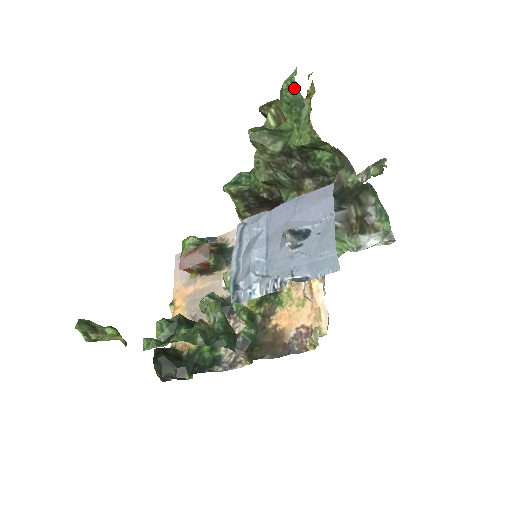
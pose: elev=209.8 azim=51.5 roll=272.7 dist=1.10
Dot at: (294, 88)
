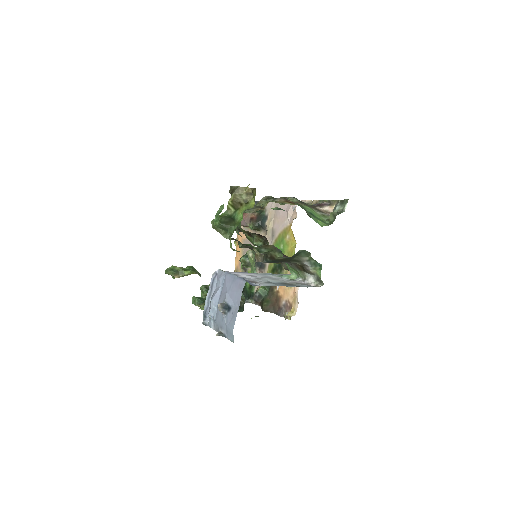
Dot at: (219, 222)
